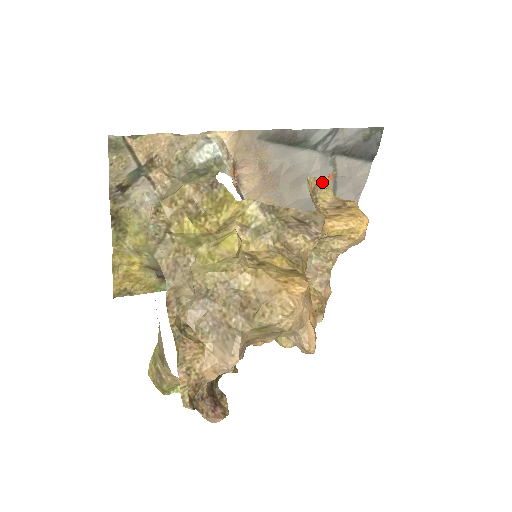
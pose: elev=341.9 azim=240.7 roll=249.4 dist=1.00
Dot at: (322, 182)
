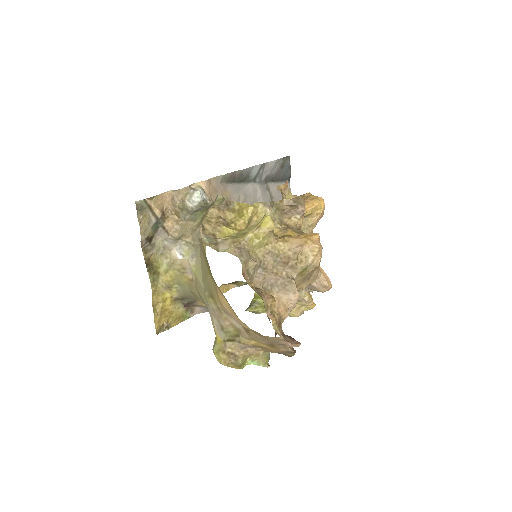
Dot at: (284, 188)
